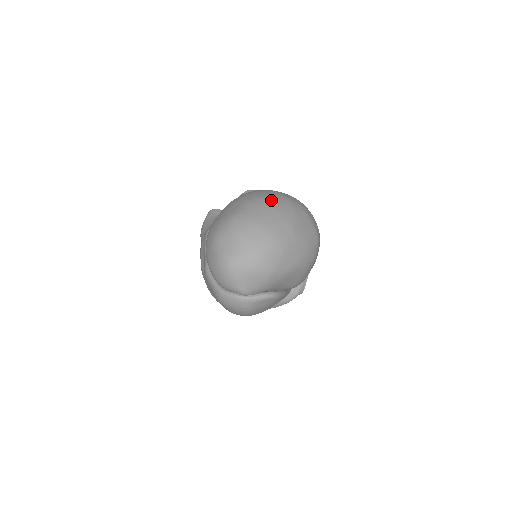
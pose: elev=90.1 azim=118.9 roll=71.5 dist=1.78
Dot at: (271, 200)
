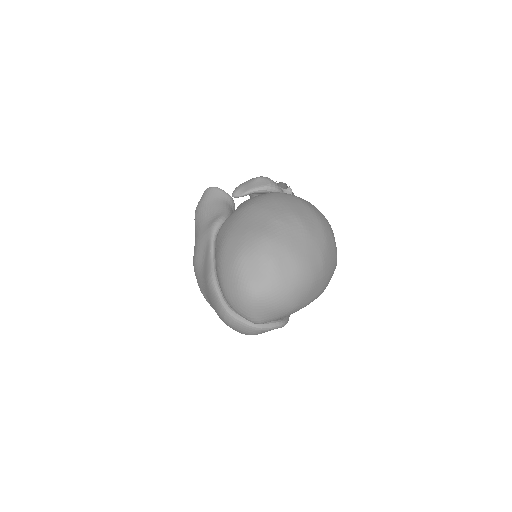
Dot at: (305, 221)
